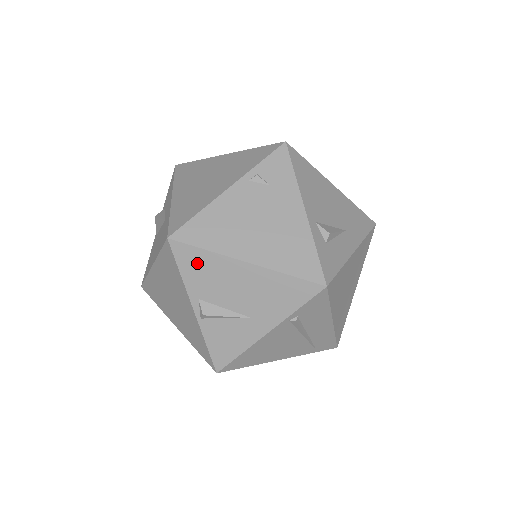
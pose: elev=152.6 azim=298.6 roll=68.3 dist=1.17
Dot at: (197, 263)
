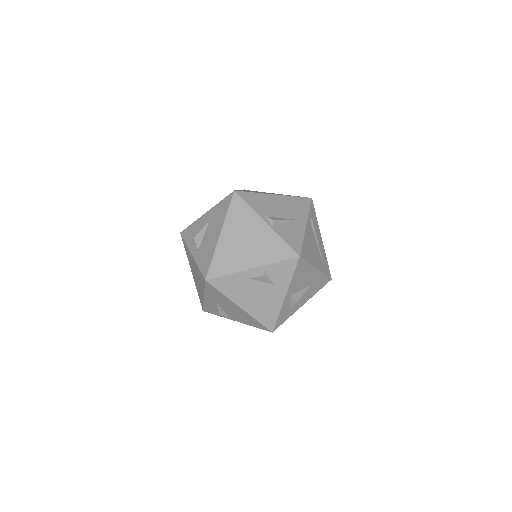
Dot at: (254, 199)
